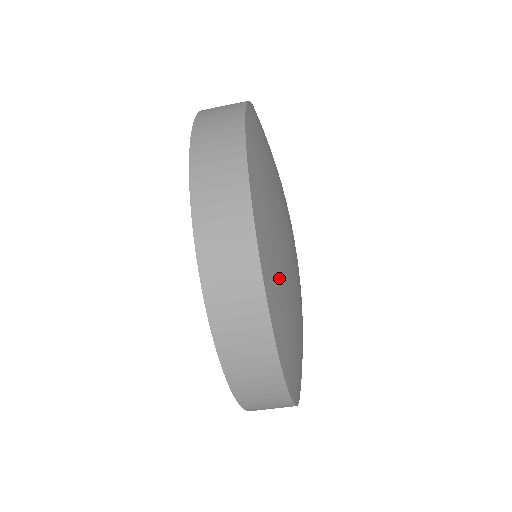
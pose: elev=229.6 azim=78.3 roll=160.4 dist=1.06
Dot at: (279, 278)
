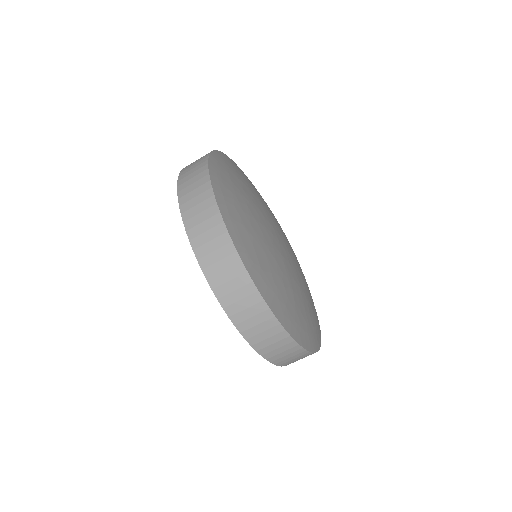
Dot at: (296, 315)
